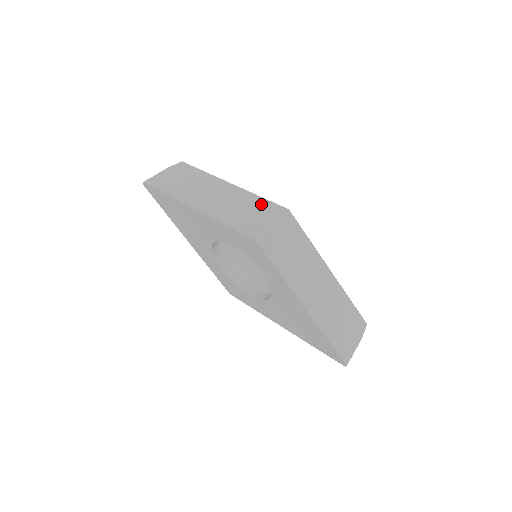
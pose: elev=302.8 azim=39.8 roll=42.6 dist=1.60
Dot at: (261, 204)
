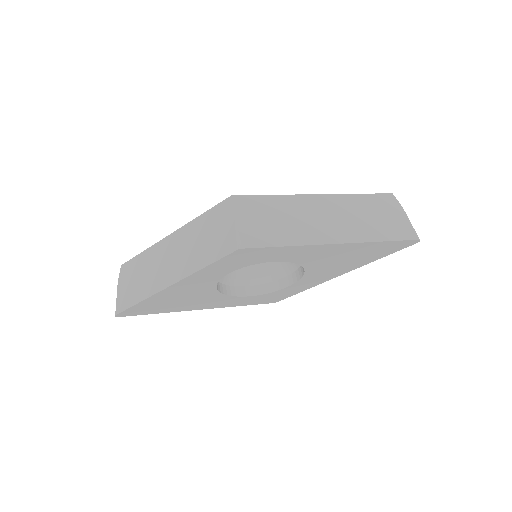
Dot at: (209, 219)
